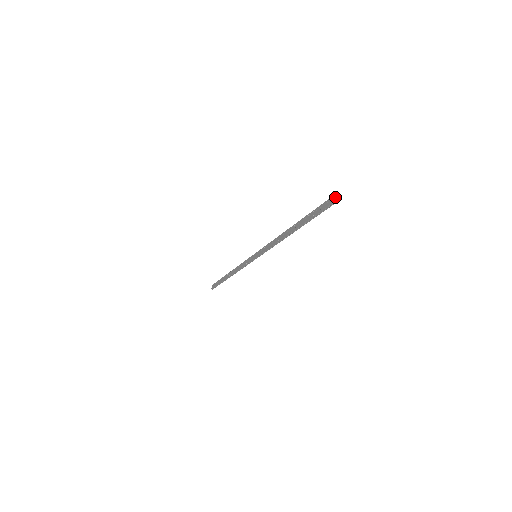
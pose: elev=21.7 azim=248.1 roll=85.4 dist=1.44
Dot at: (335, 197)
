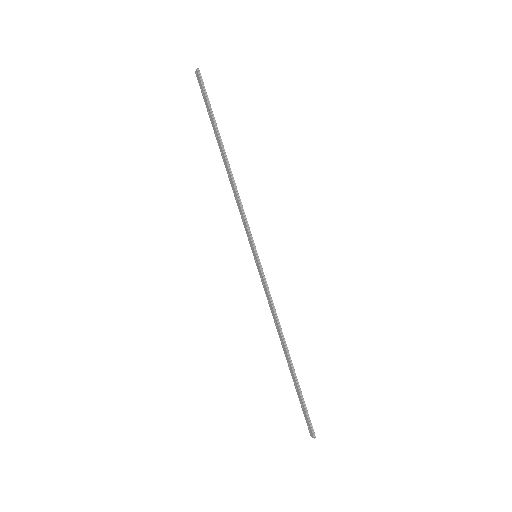
Dot at: (311, 435)
